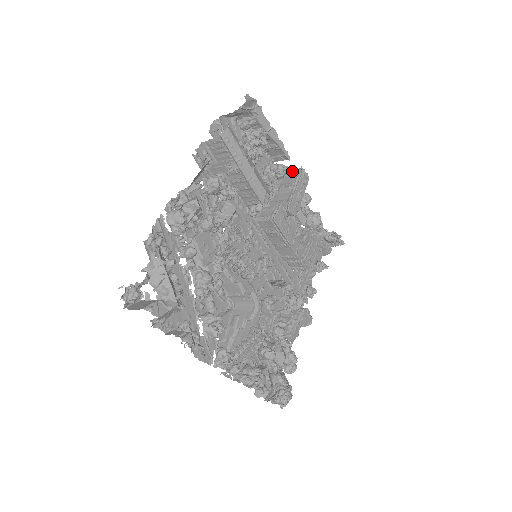
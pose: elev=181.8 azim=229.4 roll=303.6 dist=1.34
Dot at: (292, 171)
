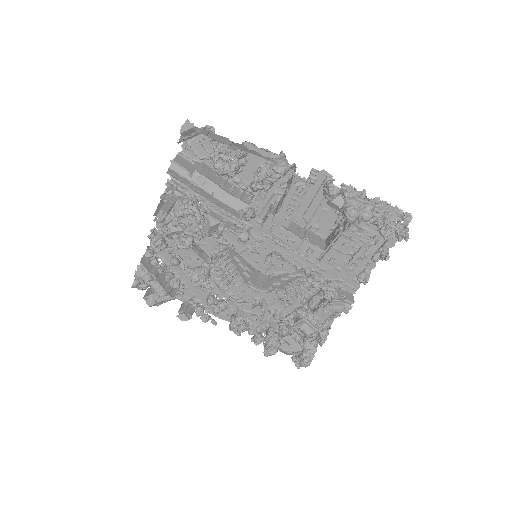
Dot at: occluded
